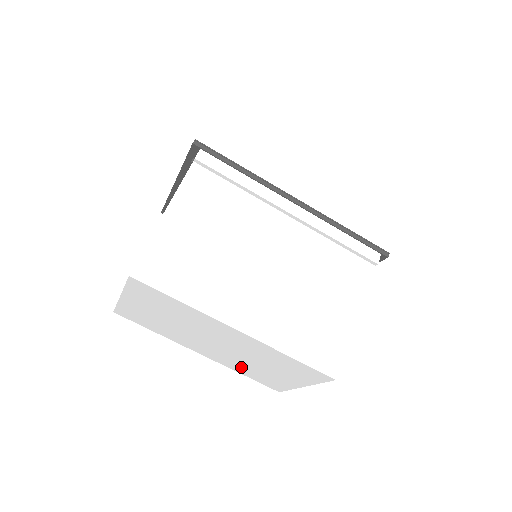
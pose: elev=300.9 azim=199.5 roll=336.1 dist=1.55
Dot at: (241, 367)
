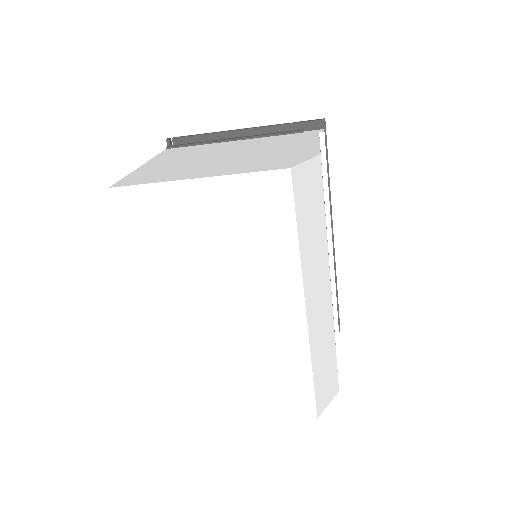
Dot at: (187, 363)
